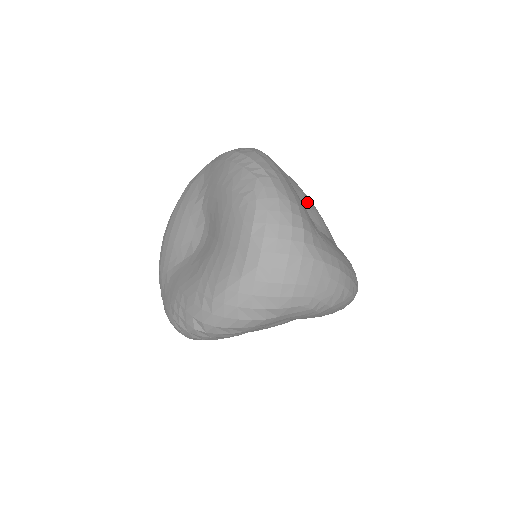
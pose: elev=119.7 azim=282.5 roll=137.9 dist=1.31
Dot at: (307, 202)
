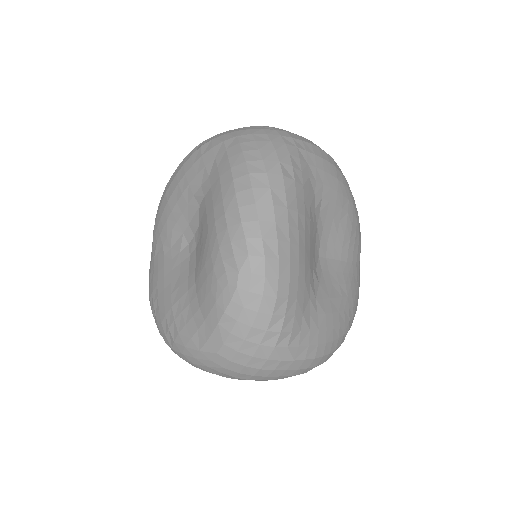
Dot at: (338, 215)
